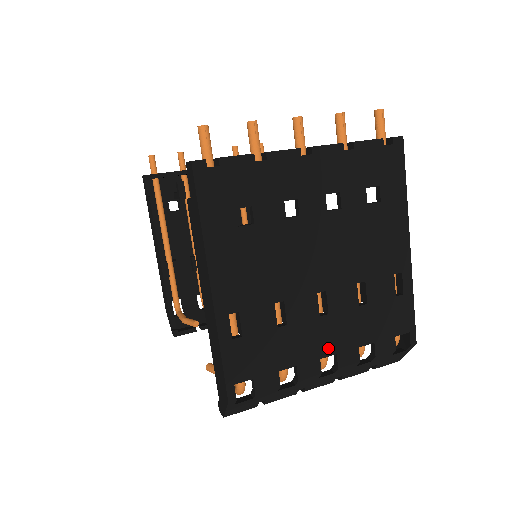
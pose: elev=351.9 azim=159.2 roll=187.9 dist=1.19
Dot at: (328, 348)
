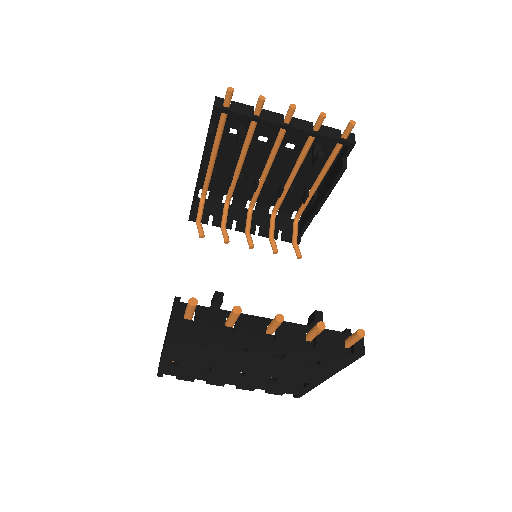
Dot at: (234, 383)
